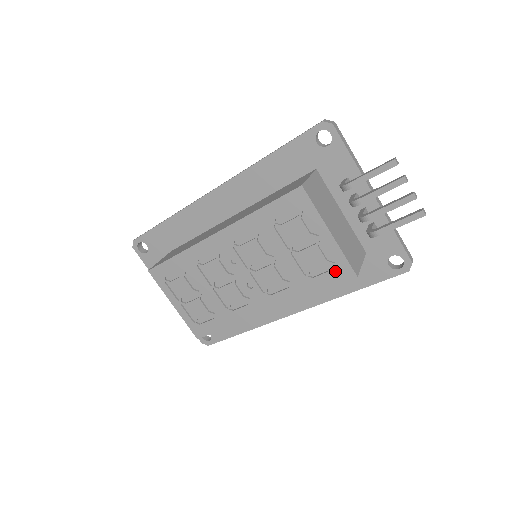
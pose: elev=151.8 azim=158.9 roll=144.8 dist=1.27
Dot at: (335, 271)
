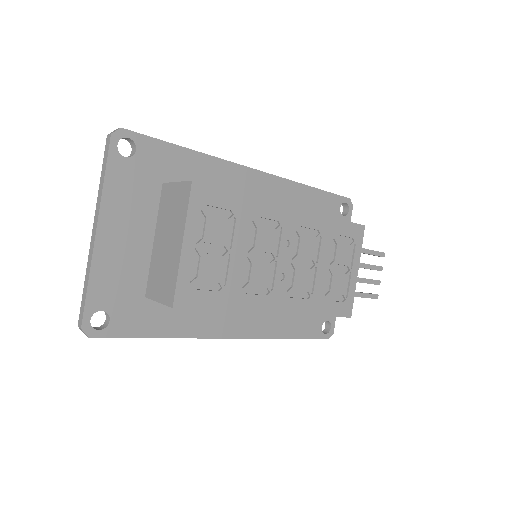
Dot at: (343, 304)
